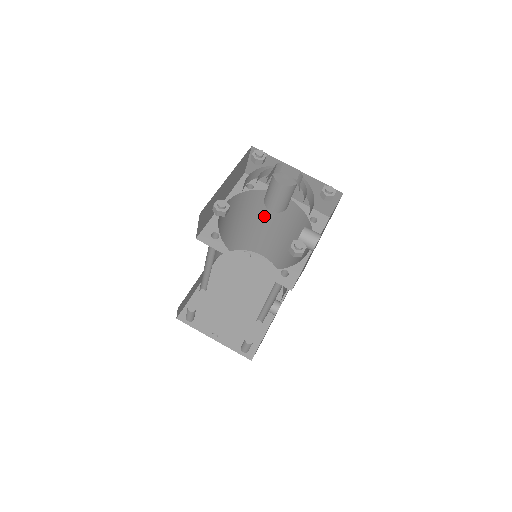
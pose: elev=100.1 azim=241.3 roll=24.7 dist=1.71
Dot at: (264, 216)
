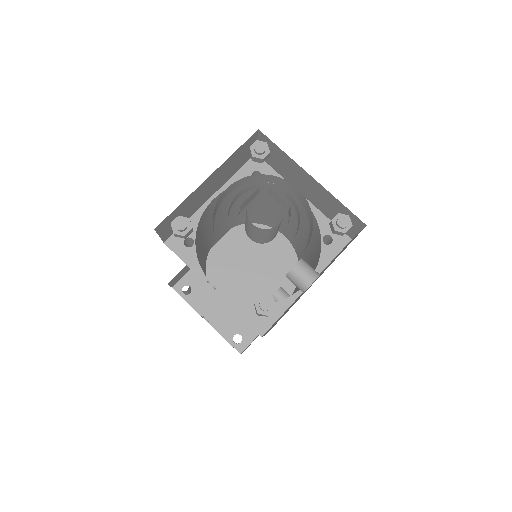
Dot at: (280, 205)
